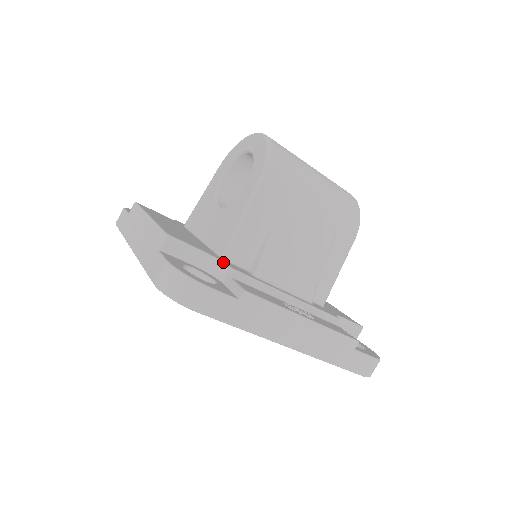
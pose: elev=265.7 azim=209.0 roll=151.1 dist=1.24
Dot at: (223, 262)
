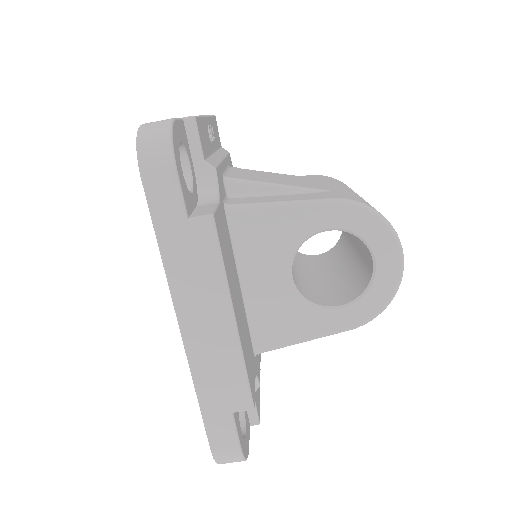
Dot at: (258, 378)
